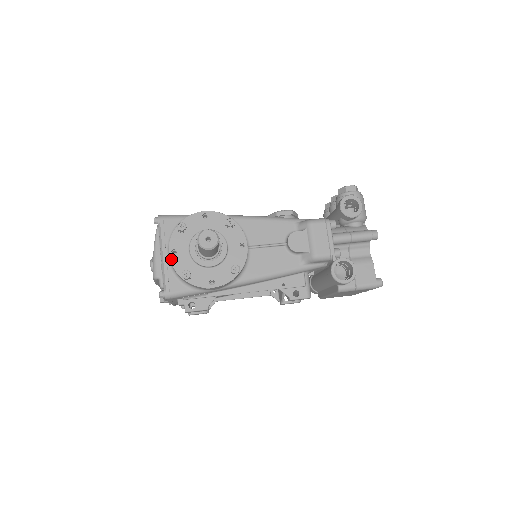
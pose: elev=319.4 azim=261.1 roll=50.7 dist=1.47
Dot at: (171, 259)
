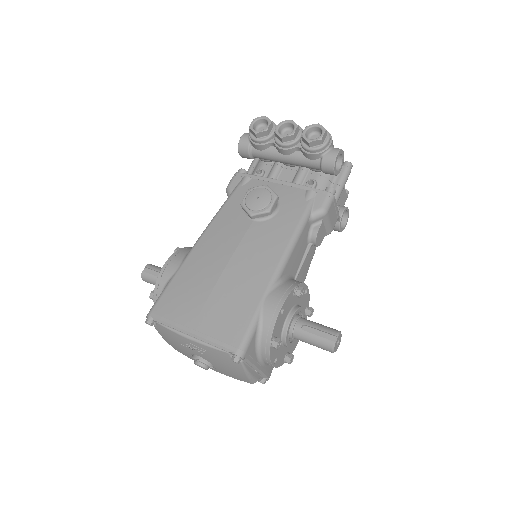
Dot at: (276, 366)
